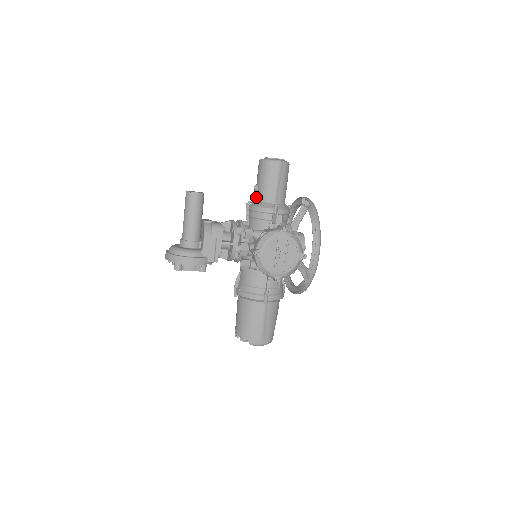
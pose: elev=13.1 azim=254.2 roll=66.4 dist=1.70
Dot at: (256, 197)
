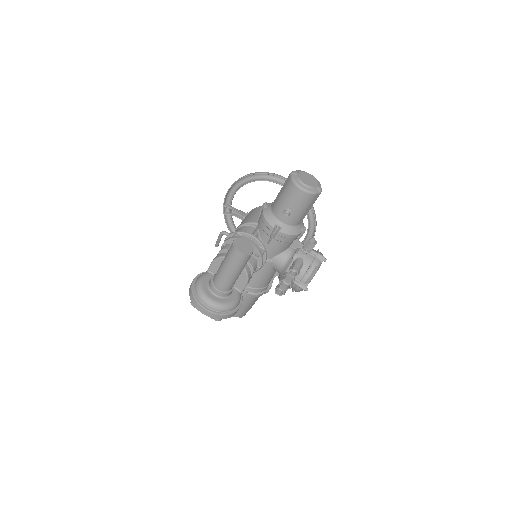
Dot at: (285, 221)
